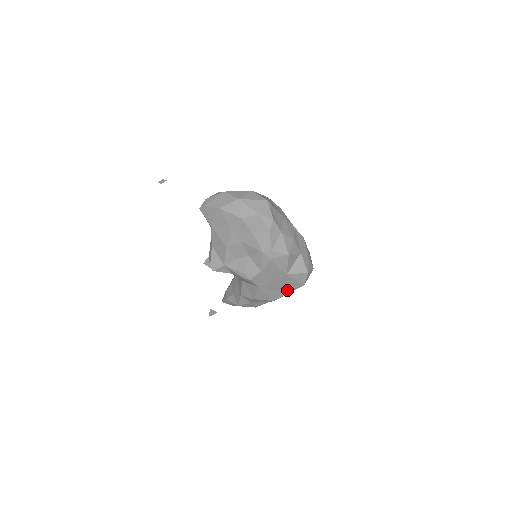
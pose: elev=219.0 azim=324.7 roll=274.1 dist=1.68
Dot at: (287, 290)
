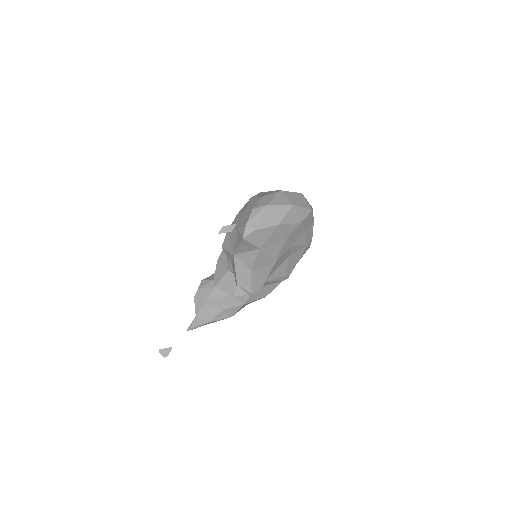
Dot at: occluded
